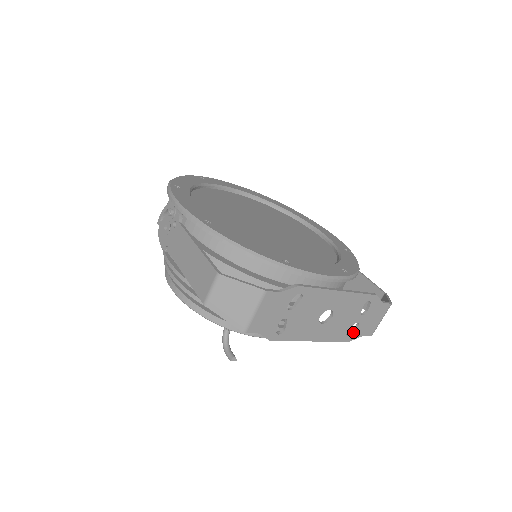
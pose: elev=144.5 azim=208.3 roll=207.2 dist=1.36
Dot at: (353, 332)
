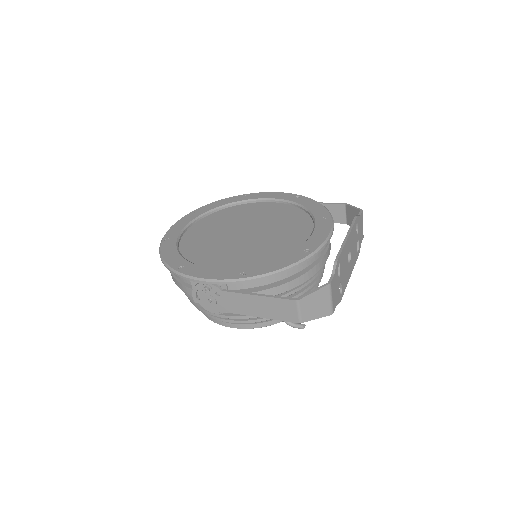
Dot at: (358, 247)
